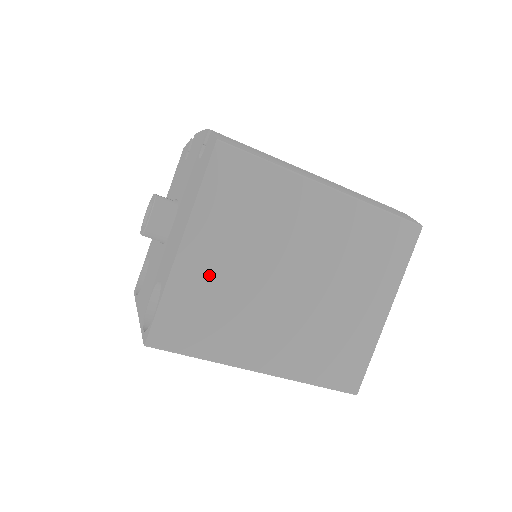
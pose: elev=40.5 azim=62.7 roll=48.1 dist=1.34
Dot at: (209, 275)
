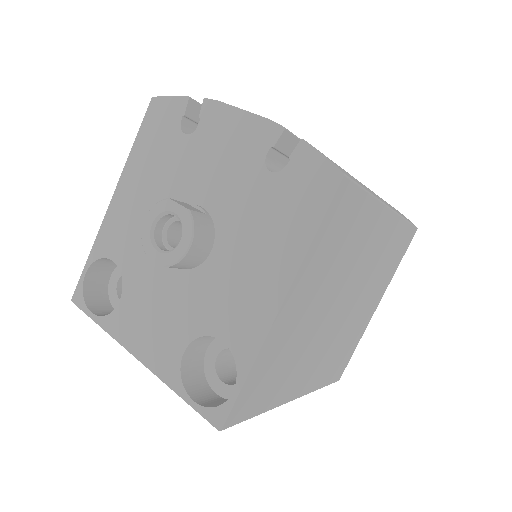
Dot at: (291, 331)
